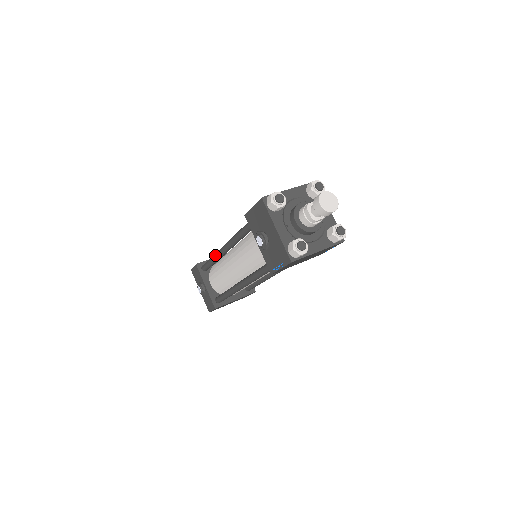
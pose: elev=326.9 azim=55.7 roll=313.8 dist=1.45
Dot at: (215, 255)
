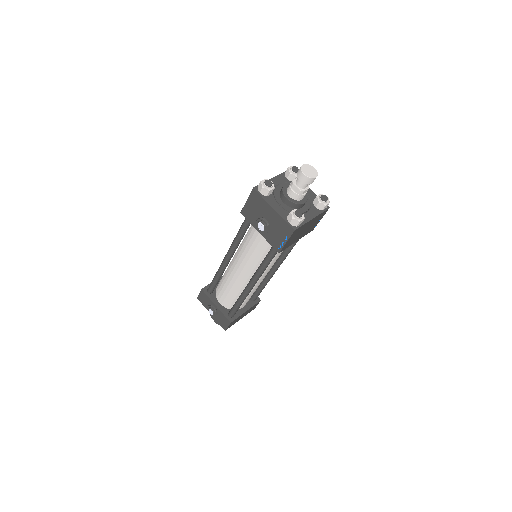
Dot at: (219, 270)
